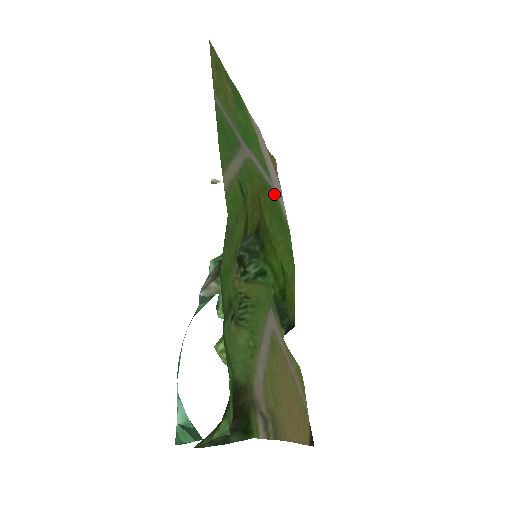
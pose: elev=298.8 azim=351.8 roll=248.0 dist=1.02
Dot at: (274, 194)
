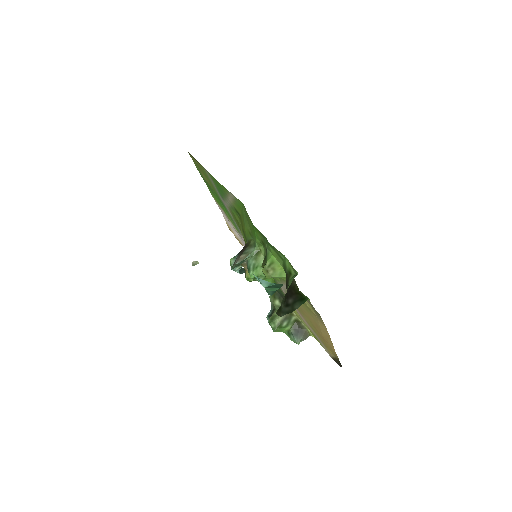
Dot at: occluded
